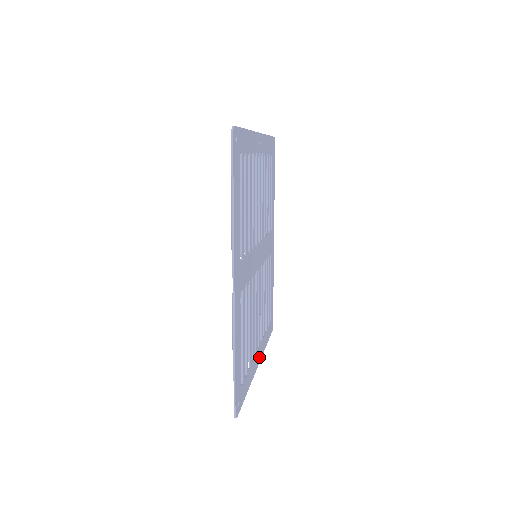
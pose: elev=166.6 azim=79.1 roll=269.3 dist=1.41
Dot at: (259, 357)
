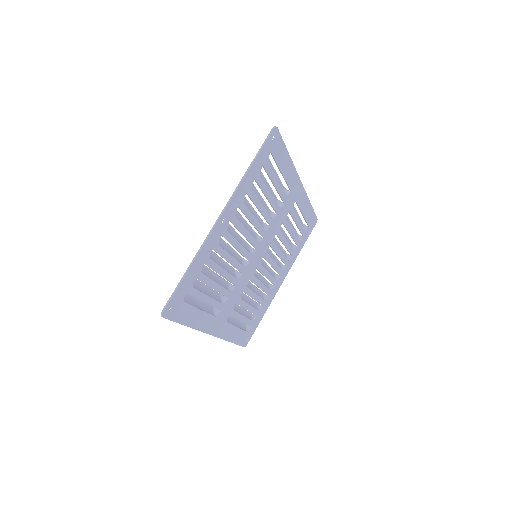
Dot at: (284, 277)
